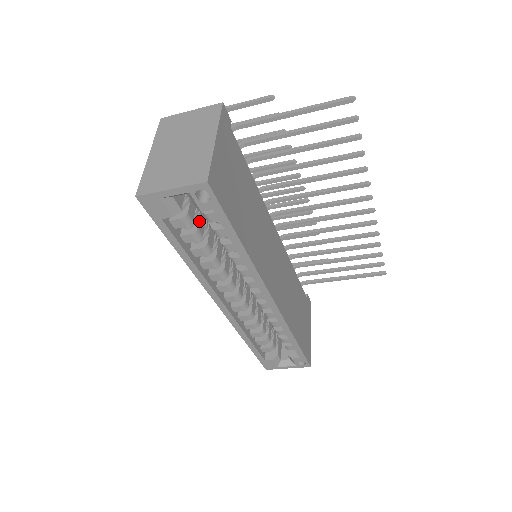
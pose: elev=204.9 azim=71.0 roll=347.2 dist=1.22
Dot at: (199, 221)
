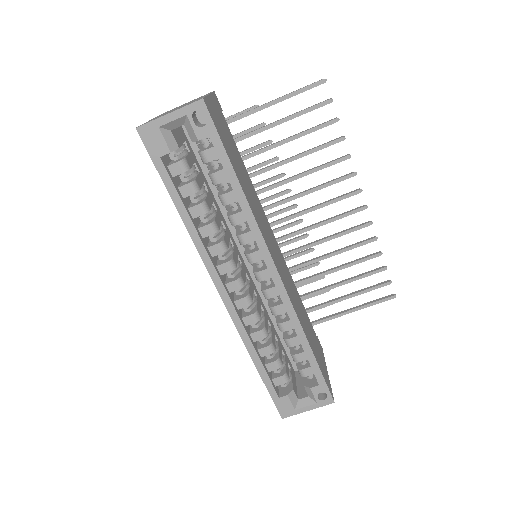
Dot at: (196, 177)
